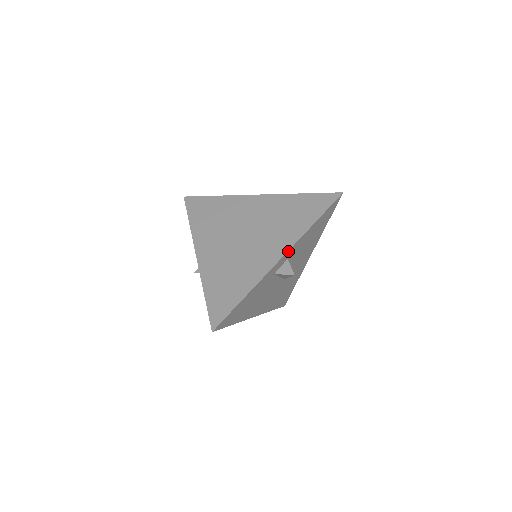
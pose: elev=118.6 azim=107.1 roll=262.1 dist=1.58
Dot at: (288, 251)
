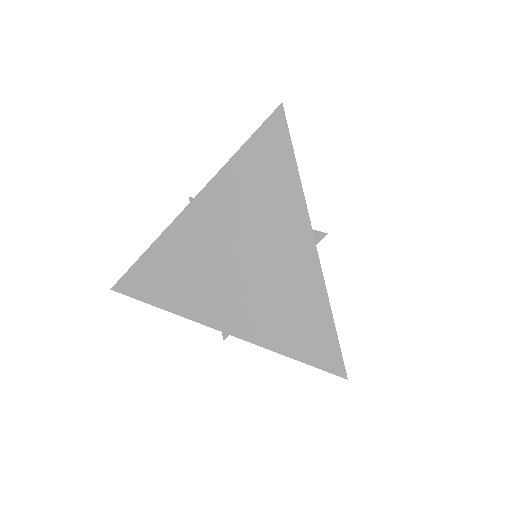
Dot at: (233, 334)
